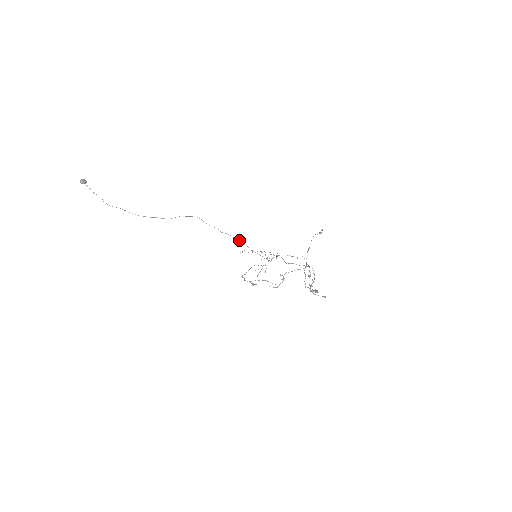
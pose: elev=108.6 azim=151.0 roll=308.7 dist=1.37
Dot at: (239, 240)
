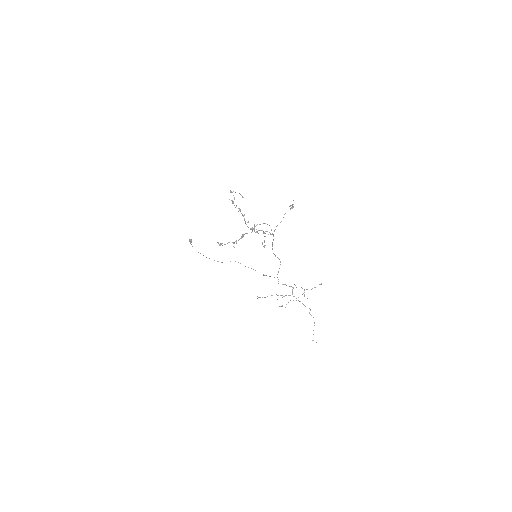
Dot at: occluded
